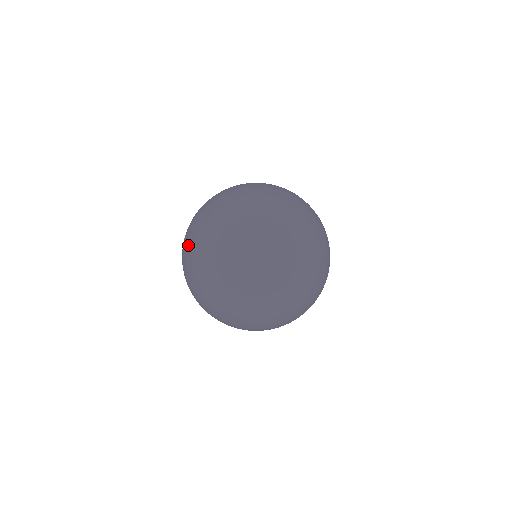
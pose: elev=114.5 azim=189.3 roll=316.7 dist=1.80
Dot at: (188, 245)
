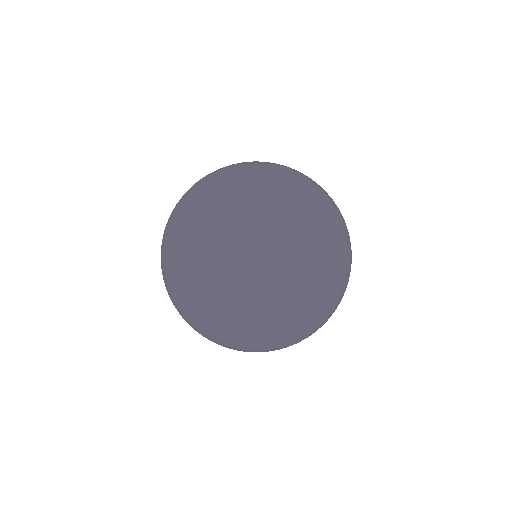
Dot at: (194, 203)
